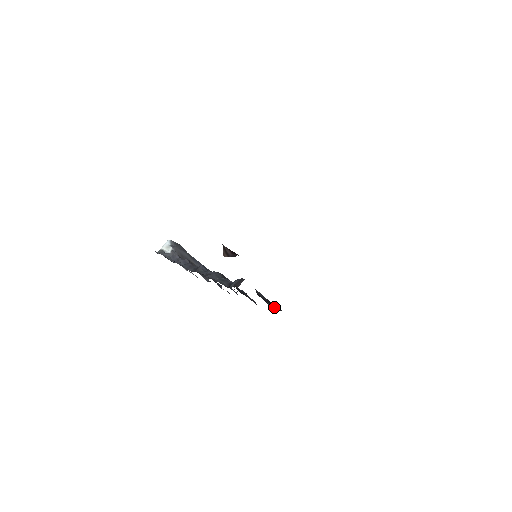
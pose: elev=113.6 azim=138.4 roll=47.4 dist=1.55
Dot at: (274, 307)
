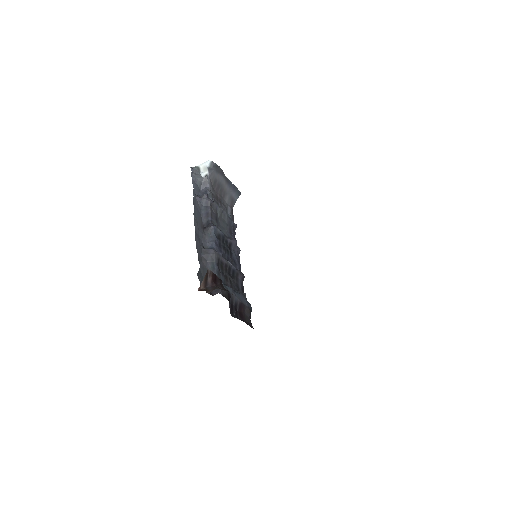
Dot at: (243, 311)
